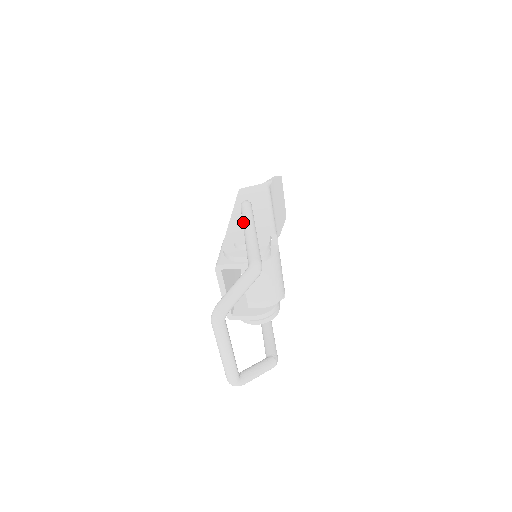
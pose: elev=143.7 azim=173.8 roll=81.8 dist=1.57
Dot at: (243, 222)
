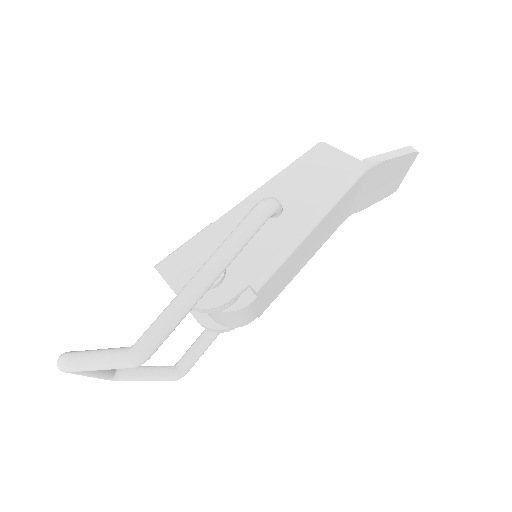
Dot at: (215, 251)
